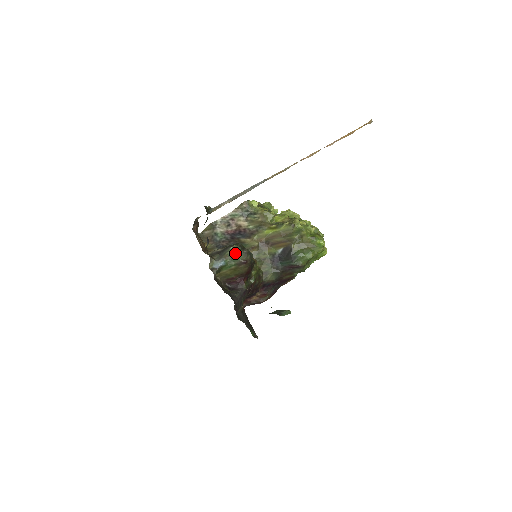
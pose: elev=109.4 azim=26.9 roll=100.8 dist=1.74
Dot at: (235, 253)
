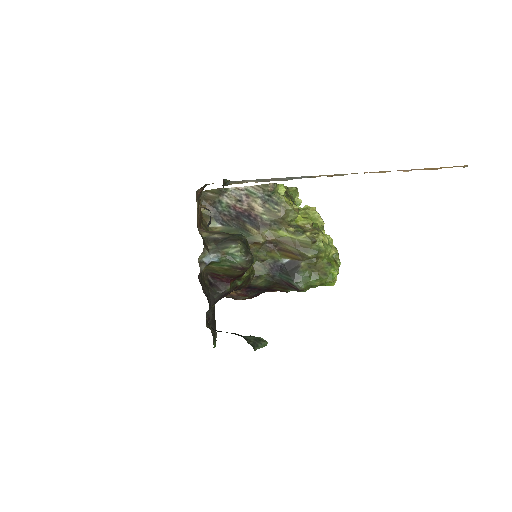
Dot at: (236, 254)
